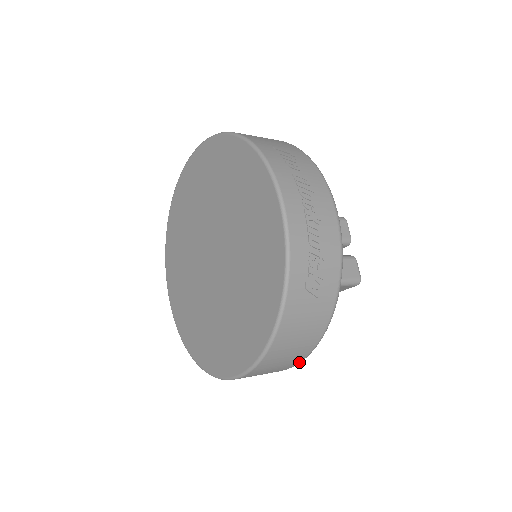
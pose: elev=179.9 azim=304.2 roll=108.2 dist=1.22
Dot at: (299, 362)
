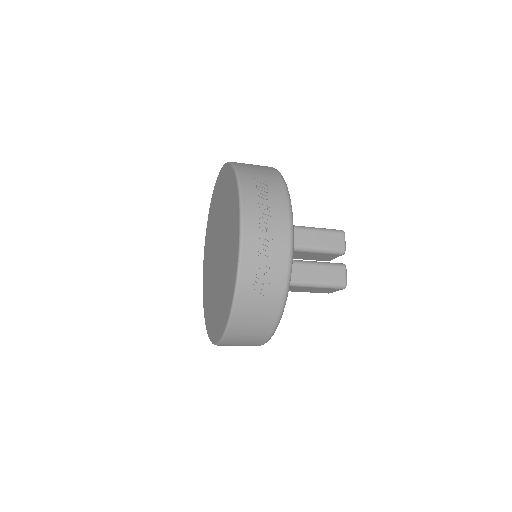
Dot at: (265, 341)
